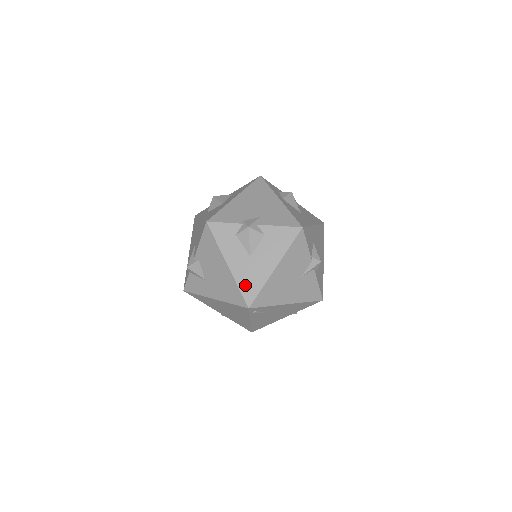
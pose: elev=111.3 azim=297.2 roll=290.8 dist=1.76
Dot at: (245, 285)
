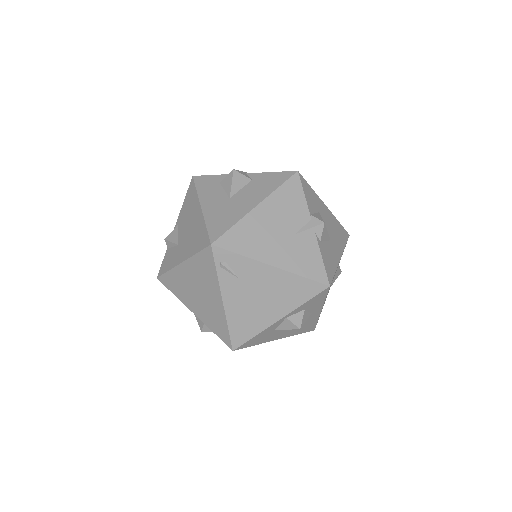
Dot at: (215, 223)
